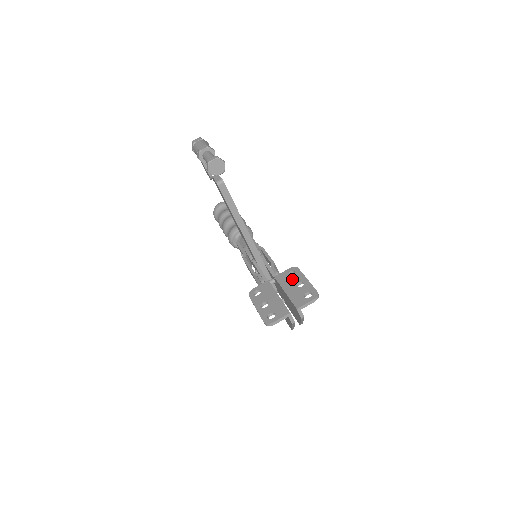
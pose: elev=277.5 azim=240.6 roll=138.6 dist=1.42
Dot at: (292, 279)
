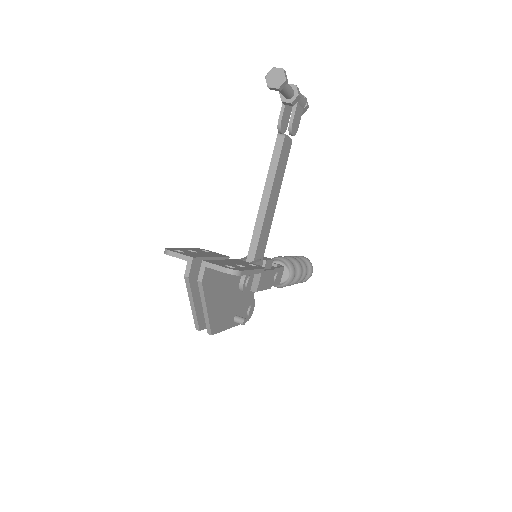
Dot at: (245, 264)
